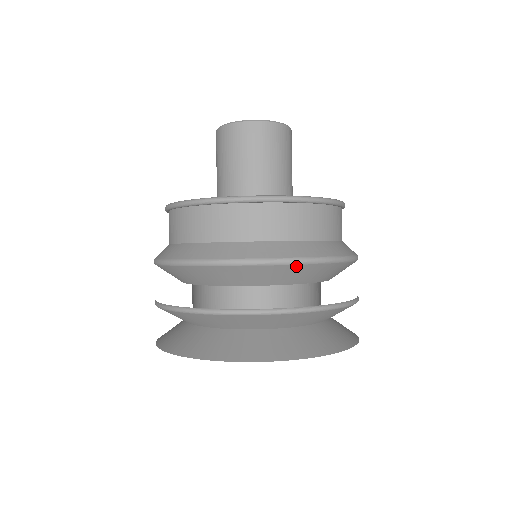
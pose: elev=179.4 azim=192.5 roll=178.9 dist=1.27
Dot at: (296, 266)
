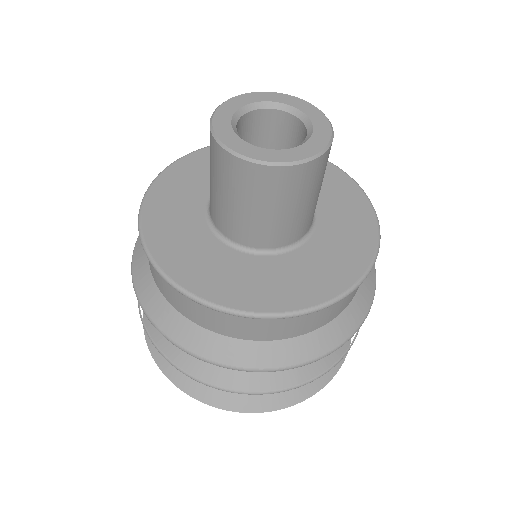
Dot at: occluded
